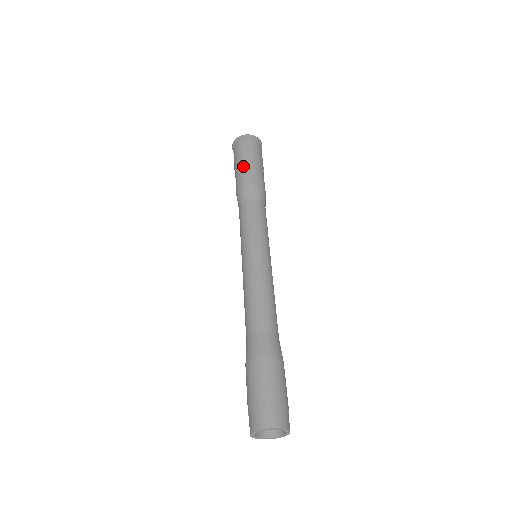
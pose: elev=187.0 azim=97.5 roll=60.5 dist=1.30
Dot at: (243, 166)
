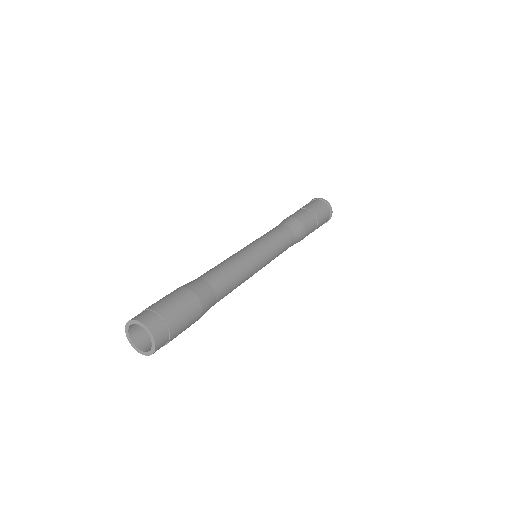
Dot at: (296, 211)
